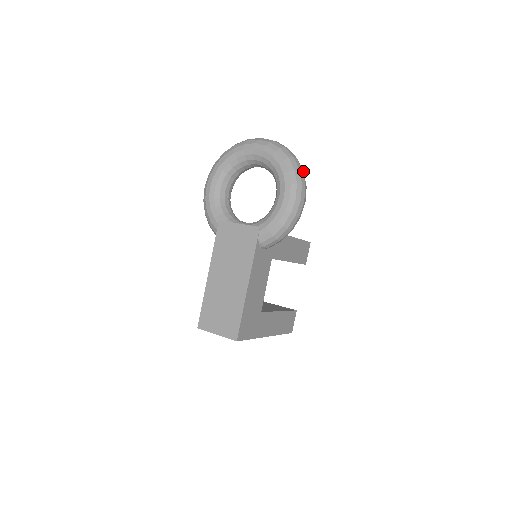
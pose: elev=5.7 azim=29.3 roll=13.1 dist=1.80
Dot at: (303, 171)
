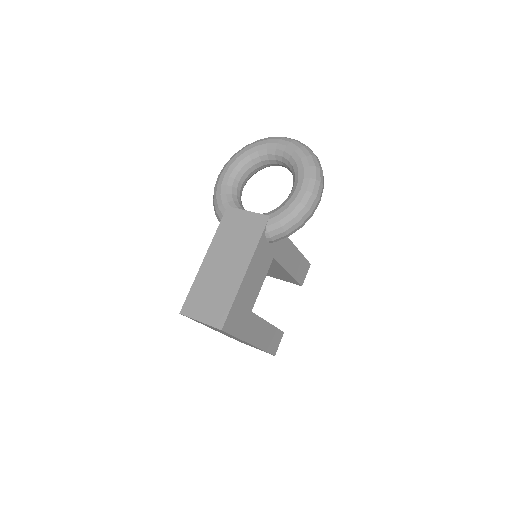
Dot at: occluded
